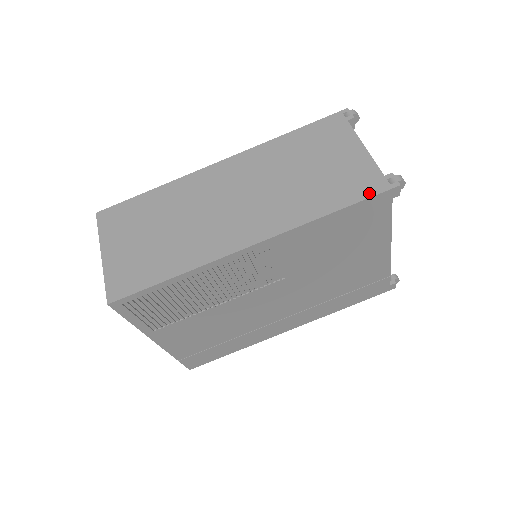
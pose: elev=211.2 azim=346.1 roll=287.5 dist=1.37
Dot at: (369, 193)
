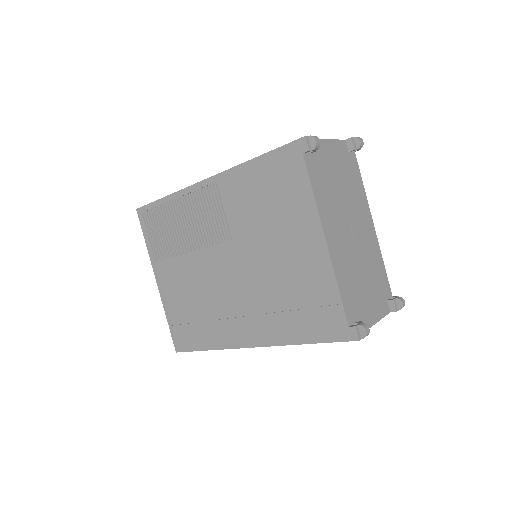
Dot at: (285, 145)
